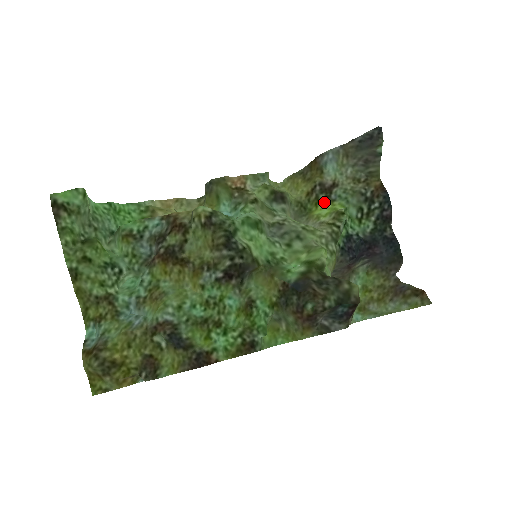
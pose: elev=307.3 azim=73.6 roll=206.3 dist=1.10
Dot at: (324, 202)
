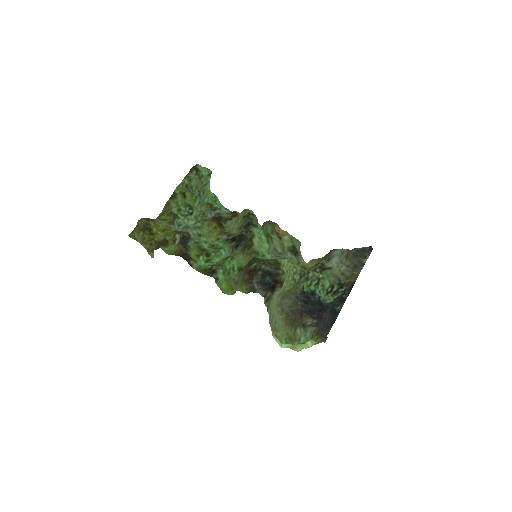
Dot at: occluded
